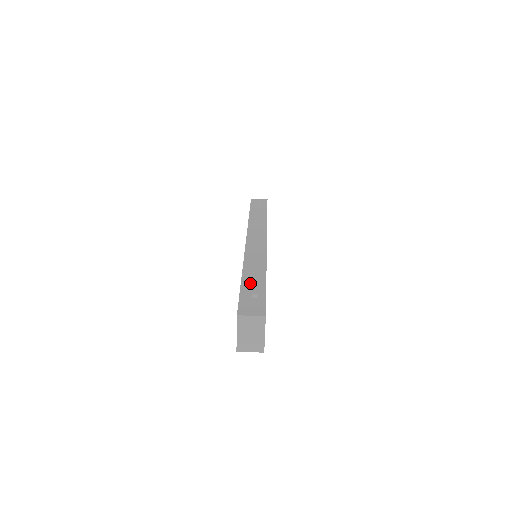
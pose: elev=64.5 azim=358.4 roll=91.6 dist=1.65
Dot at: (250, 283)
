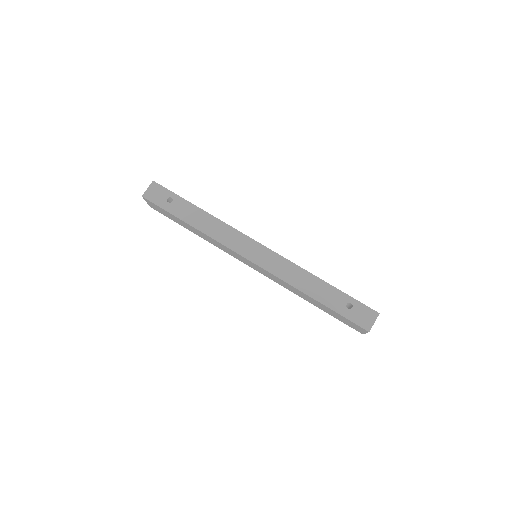
Dot at: (329, 299)
